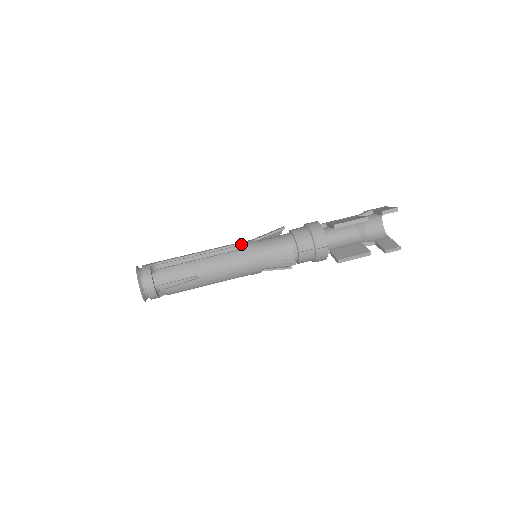
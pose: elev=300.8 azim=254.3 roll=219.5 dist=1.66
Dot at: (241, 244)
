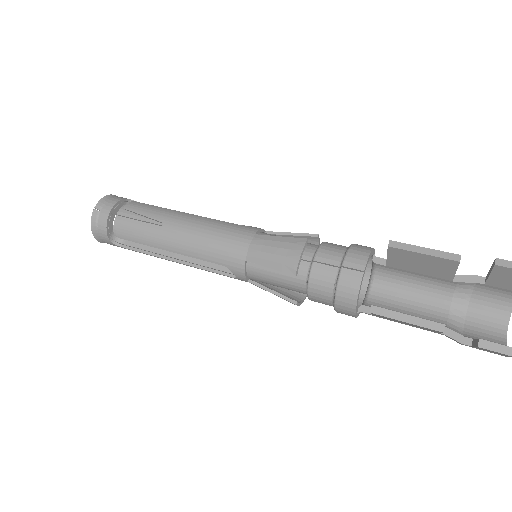
Dot at: occluded
